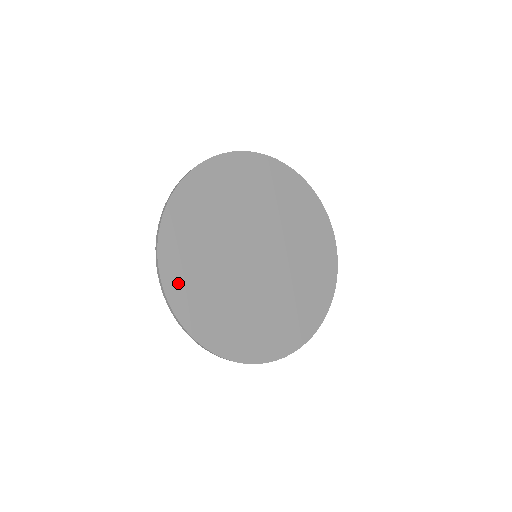
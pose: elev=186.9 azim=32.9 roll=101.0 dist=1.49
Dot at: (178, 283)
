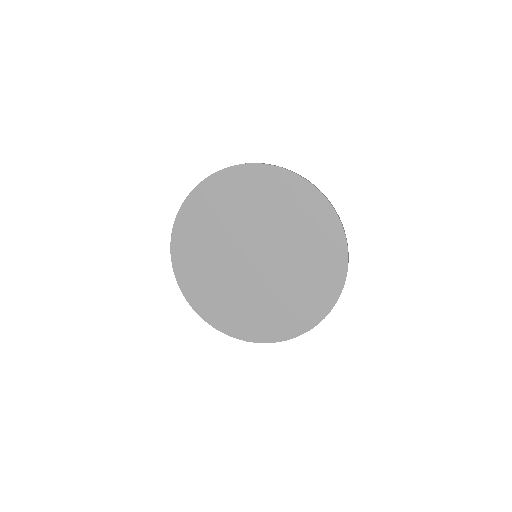
Dot at: (212, 313)
